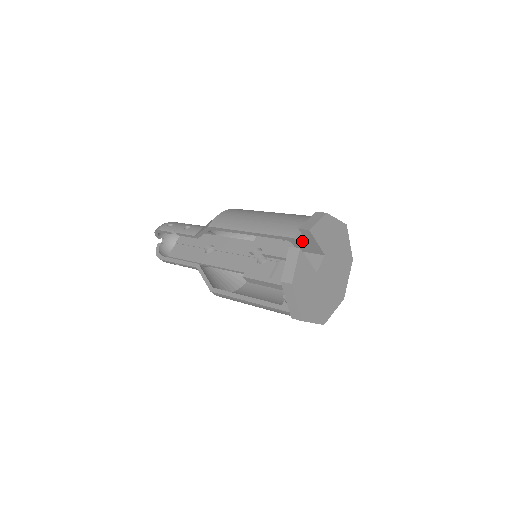
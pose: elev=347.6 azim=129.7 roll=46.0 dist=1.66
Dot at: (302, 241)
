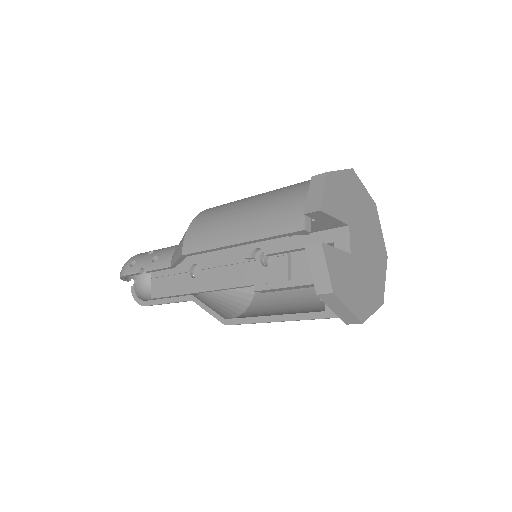
Dot at: (312, 223)
